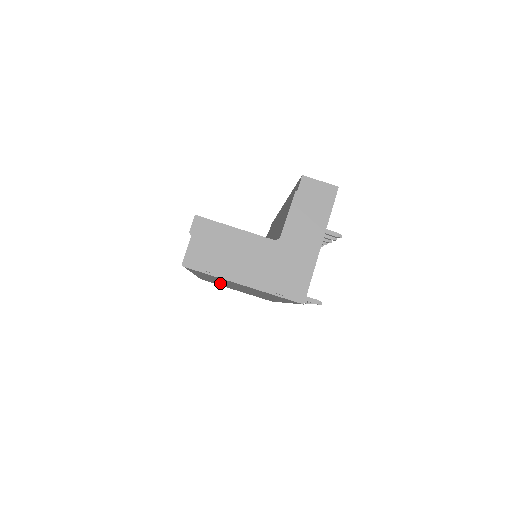
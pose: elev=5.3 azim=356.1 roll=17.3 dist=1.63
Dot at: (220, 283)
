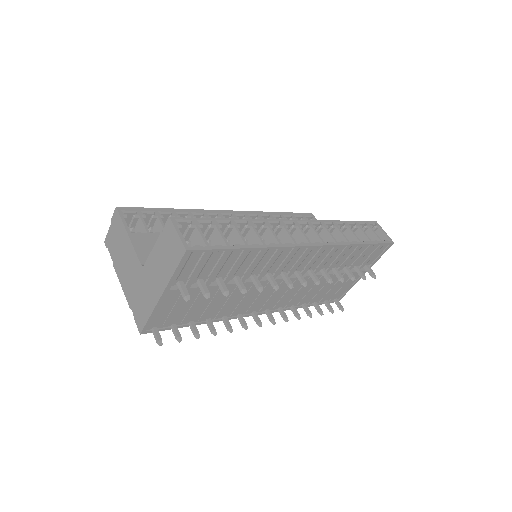
Dot at: occluded
